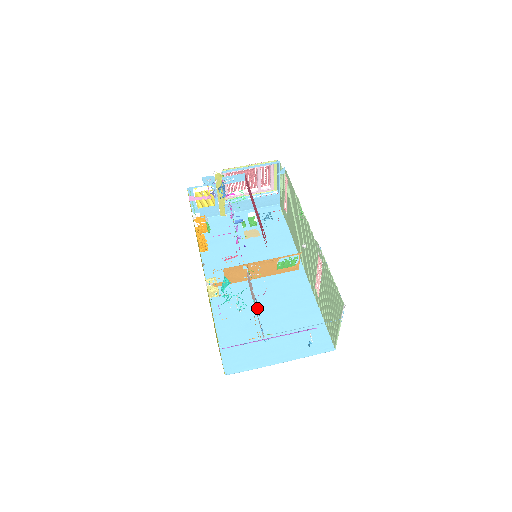
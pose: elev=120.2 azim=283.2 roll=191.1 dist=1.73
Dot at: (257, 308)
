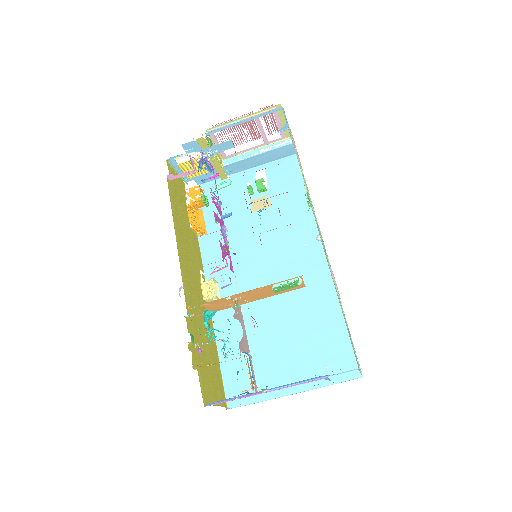
Dot at: (248, 353)
